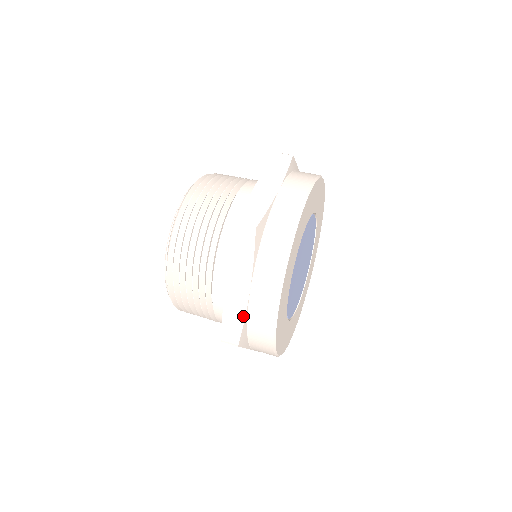
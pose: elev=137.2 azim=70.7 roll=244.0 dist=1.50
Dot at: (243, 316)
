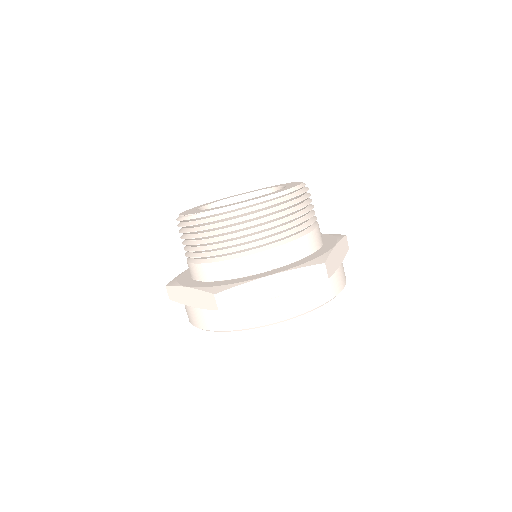
Dot at: occluded
